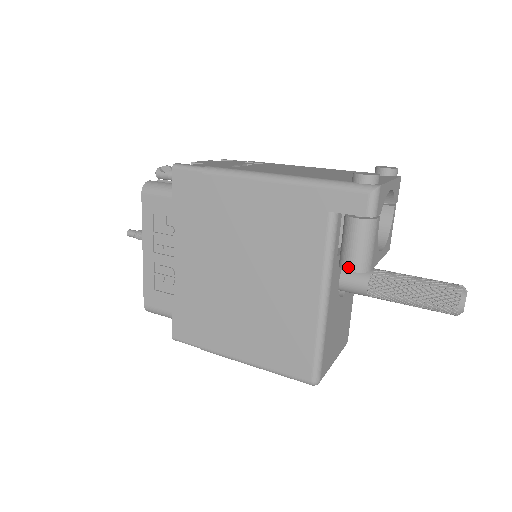
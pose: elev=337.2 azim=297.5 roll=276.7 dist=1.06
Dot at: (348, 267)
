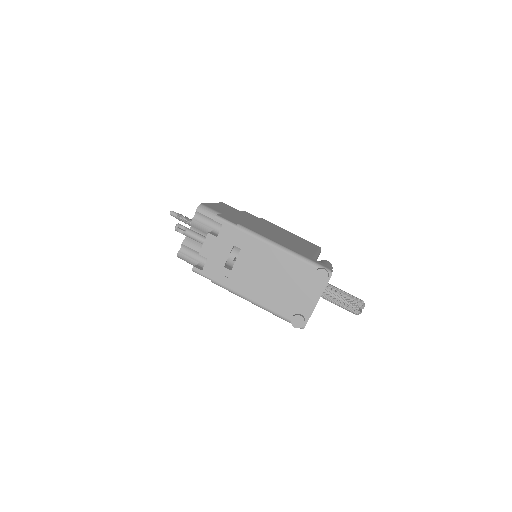
Dot at: occluded
